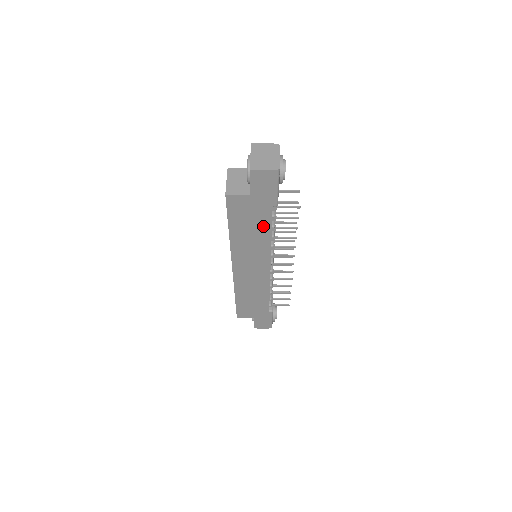
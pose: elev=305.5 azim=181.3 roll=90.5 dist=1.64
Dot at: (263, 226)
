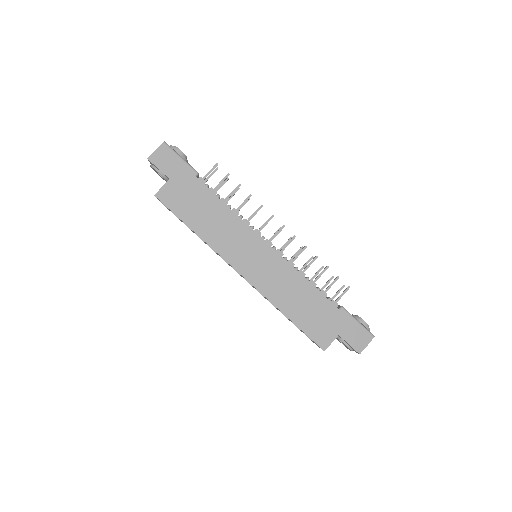
Dot at: (209, 201)
